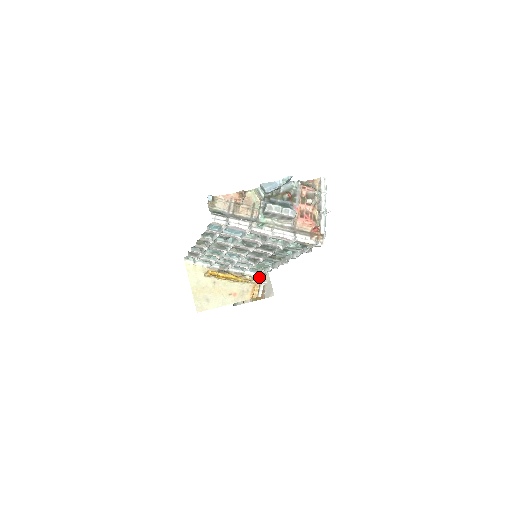
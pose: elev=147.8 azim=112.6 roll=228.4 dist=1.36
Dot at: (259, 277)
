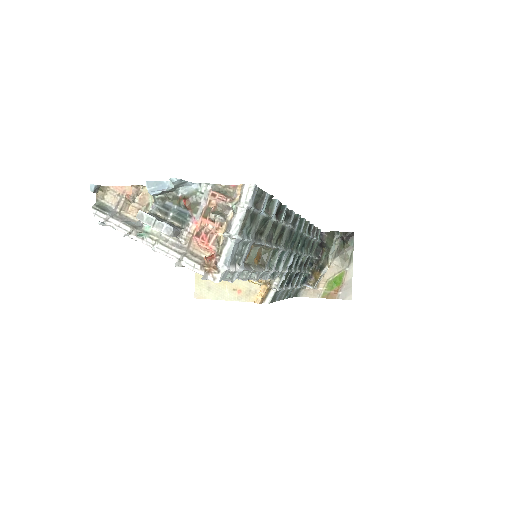
Dot at: (273, 280)
